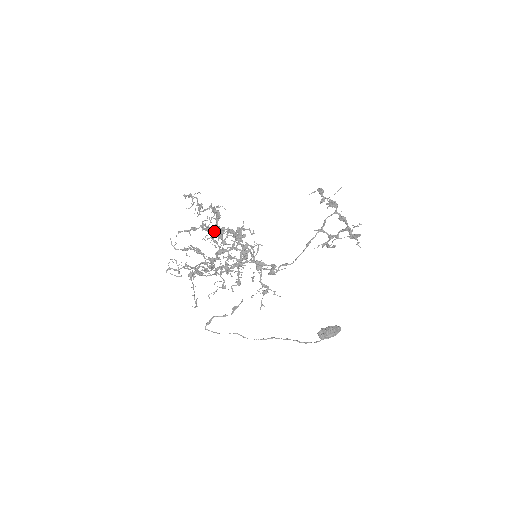
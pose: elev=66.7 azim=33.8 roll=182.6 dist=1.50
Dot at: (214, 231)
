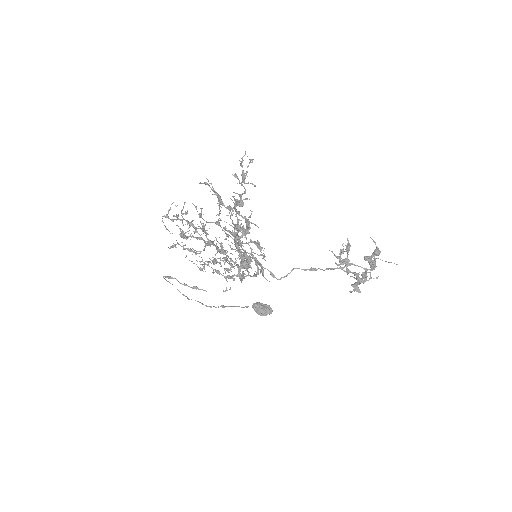
Dot at: (234, 227)
